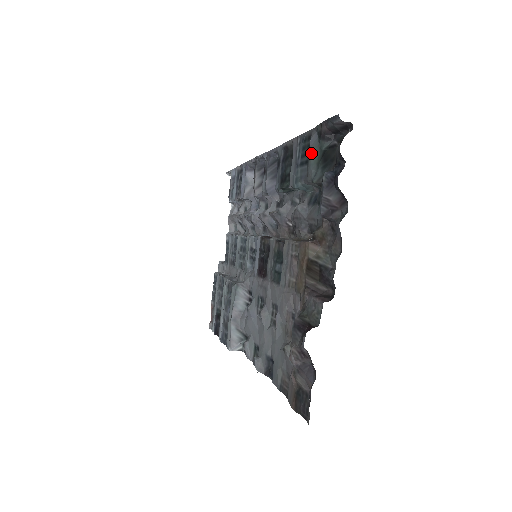
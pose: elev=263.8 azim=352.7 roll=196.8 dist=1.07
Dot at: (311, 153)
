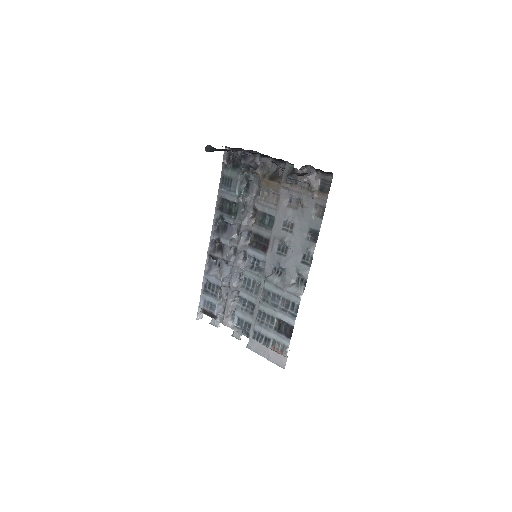
Dot at: (229, 175)
